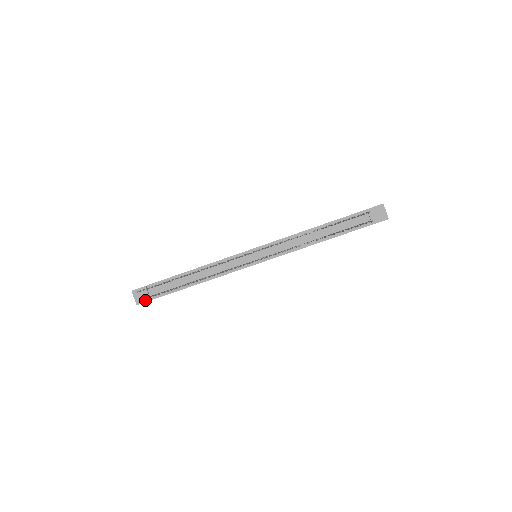
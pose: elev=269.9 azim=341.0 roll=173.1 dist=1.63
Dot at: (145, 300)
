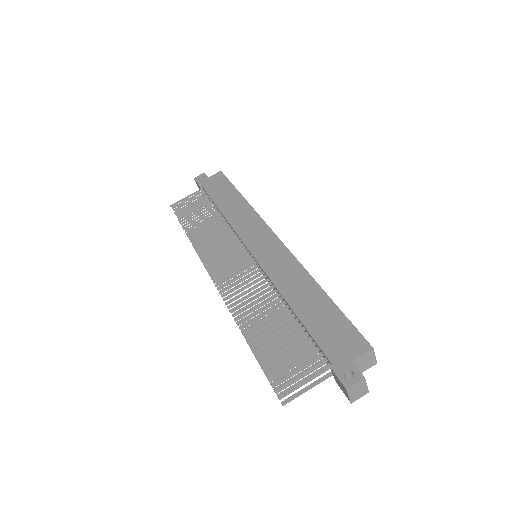
Dot at: occluded
